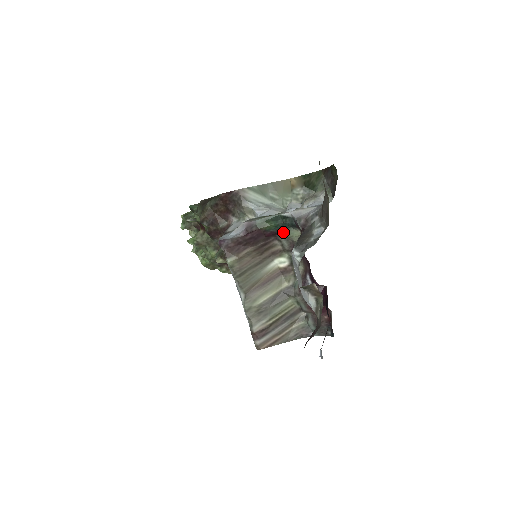
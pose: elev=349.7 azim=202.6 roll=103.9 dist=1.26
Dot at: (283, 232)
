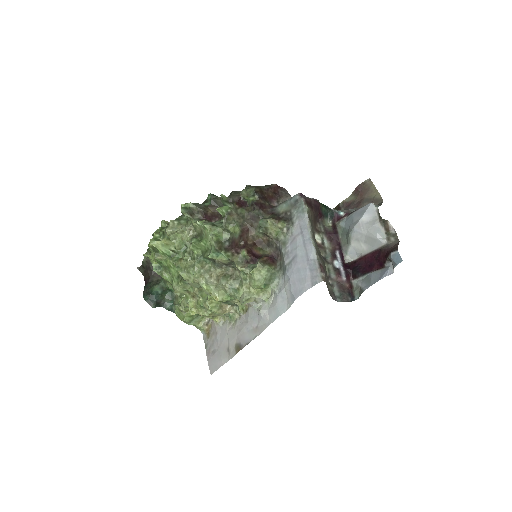
Dot at: (324, 218)
